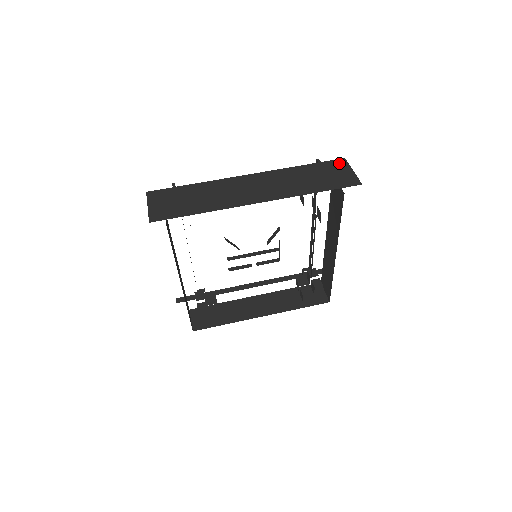
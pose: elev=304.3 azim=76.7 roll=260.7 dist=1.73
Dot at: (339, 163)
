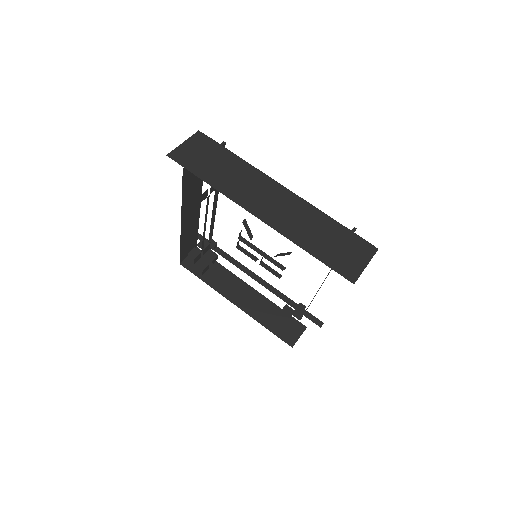
Dot at: (366, 248)
